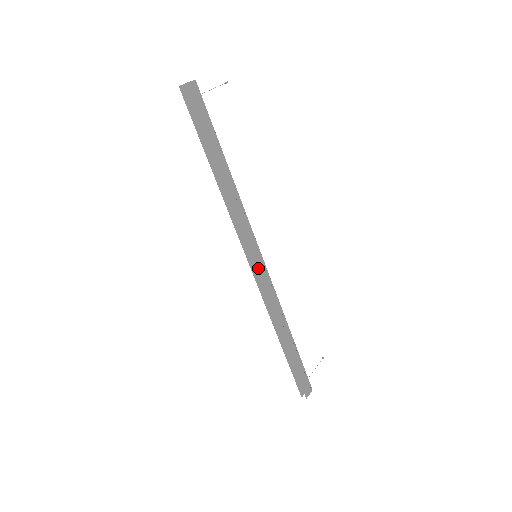
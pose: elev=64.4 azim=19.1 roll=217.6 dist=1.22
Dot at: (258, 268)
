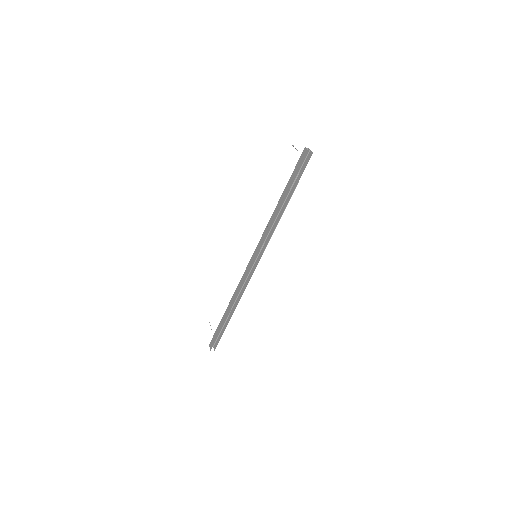
Dot at: (256, 264)
